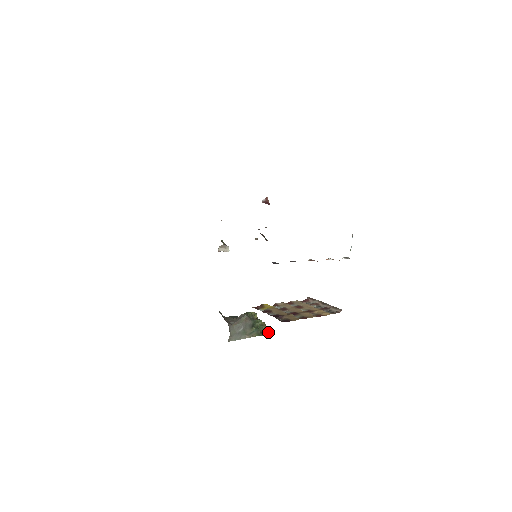
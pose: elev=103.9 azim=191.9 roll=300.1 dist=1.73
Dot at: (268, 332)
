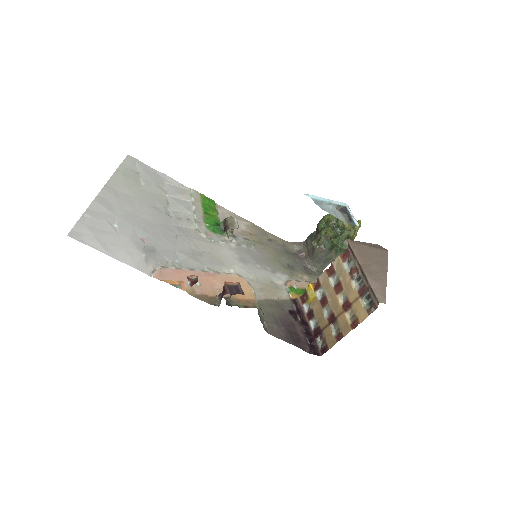
Dot at: (353, 236)
